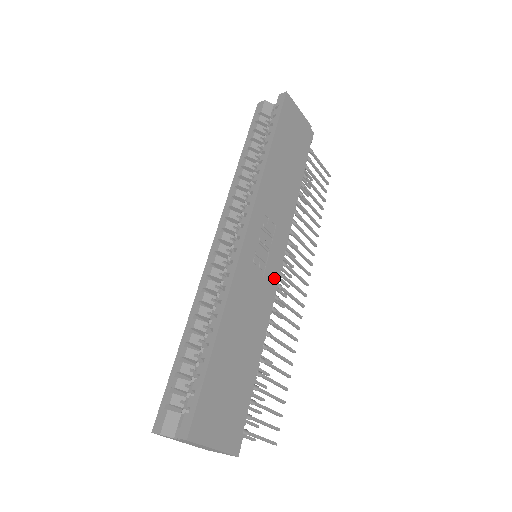
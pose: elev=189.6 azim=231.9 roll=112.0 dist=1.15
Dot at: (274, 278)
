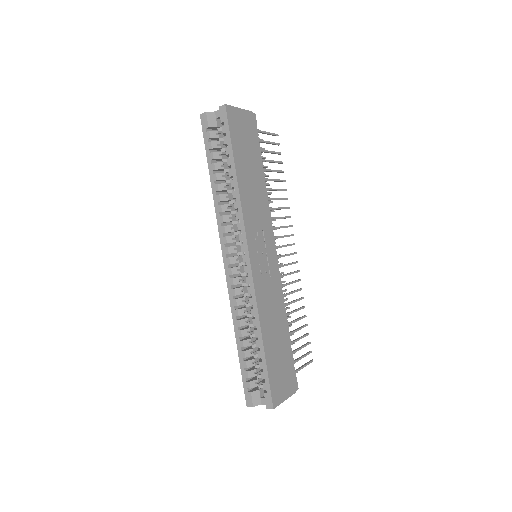
Dot at: (276, 269)
